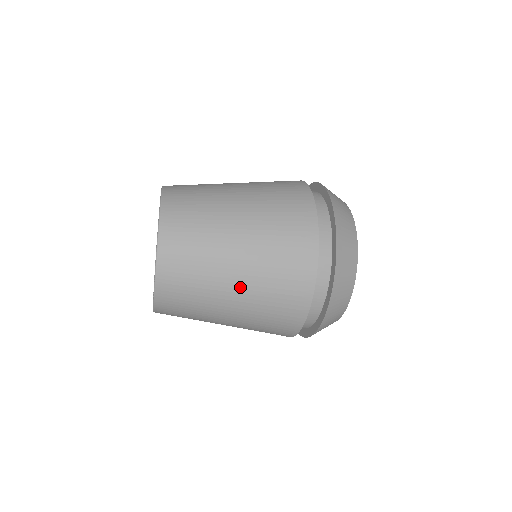
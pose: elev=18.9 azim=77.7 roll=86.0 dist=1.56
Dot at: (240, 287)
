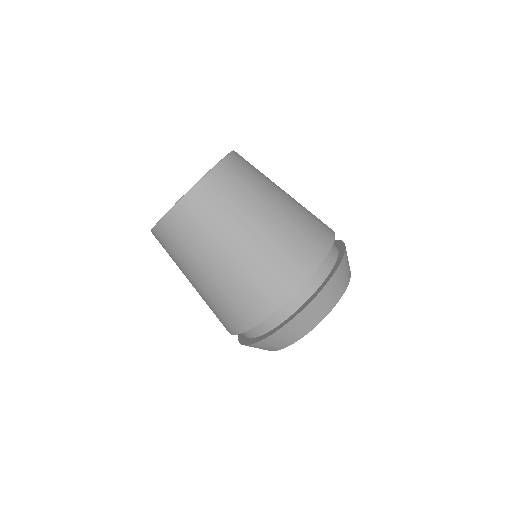
Dot at: (250, 241)
